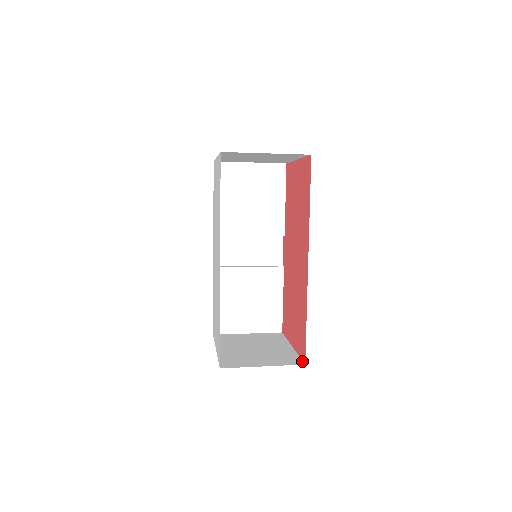
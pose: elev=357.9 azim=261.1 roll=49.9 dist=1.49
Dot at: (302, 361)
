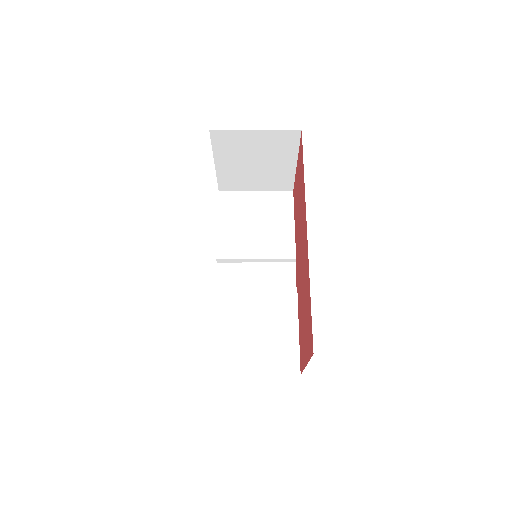
Dot at: (311, 356)
